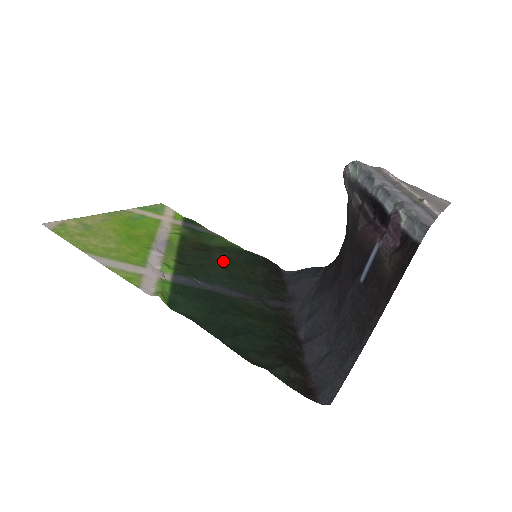
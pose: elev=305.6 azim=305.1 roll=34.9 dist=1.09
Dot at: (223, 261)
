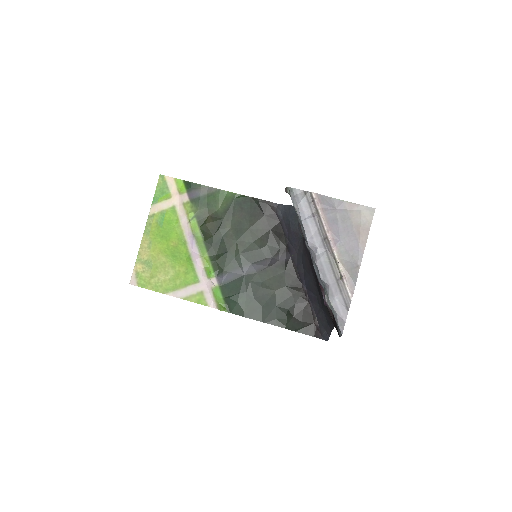
Dot at: (235, 232)
